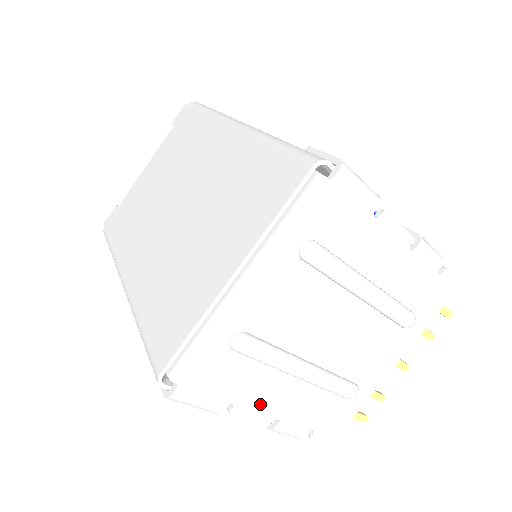
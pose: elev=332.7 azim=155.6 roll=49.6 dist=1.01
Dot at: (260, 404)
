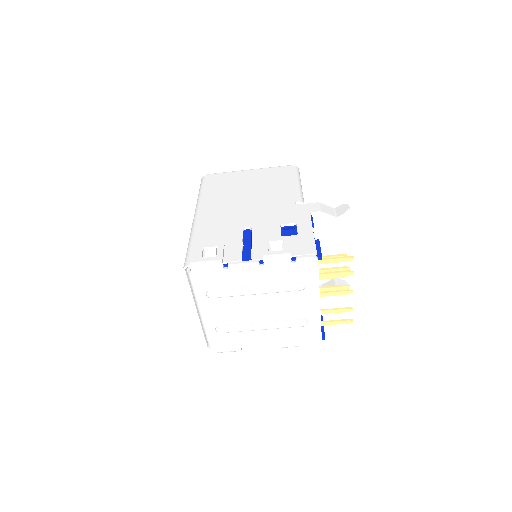
Dot at: (257, 343)
